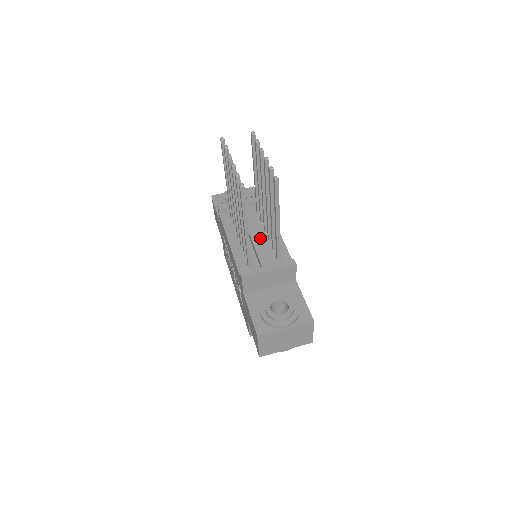
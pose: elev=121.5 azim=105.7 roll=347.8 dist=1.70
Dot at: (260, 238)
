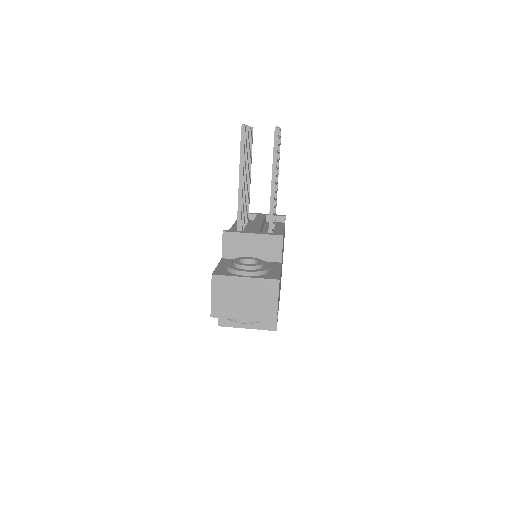
Dot at: (261, 224)
